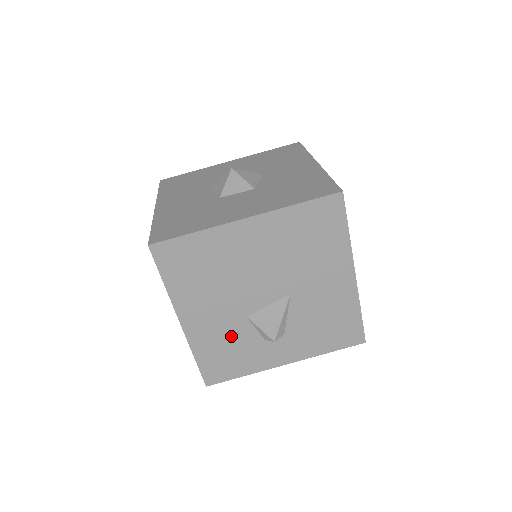
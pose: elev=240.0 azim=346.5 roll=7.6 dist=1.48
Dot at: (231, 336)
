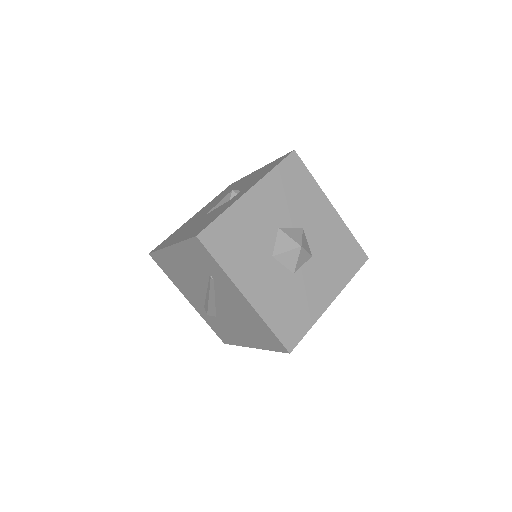
Dot at: occluded
